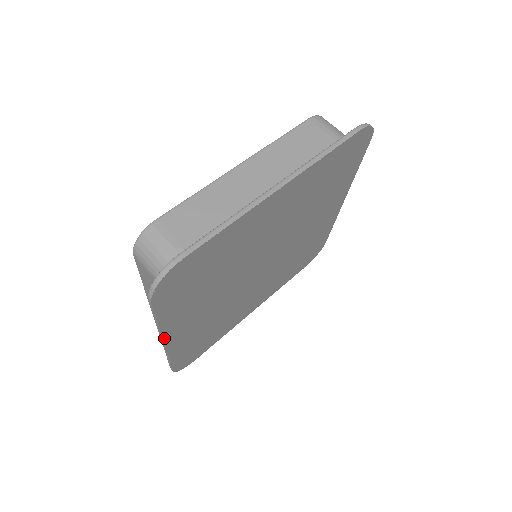
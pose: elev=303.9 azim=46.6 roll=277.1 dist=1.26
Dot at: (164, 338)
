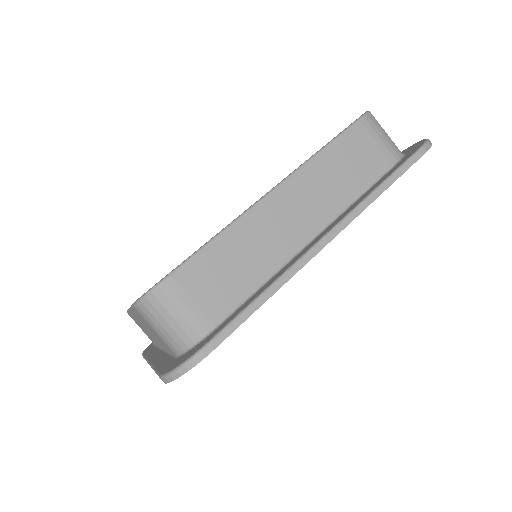
Dot at: occluded
